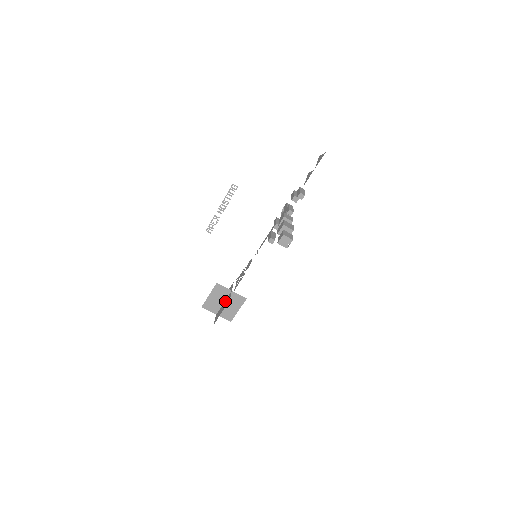
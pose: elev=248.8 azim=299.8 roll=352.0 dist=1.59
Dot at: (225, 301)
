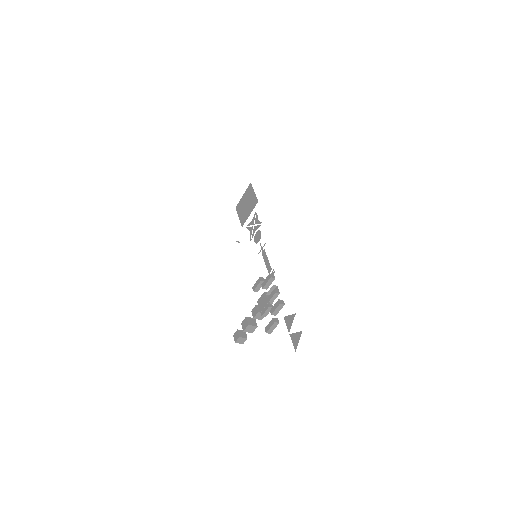
Dot at: (245, 209)
